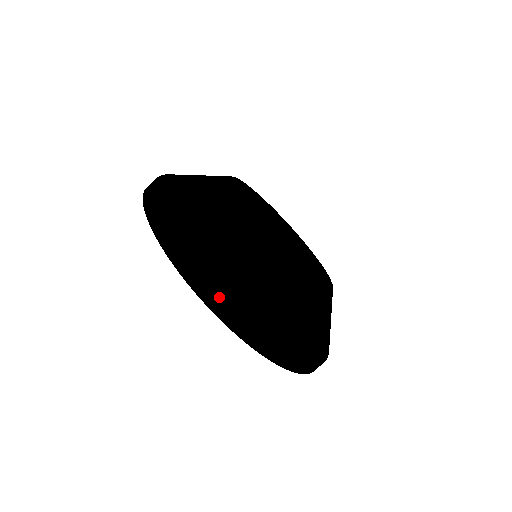
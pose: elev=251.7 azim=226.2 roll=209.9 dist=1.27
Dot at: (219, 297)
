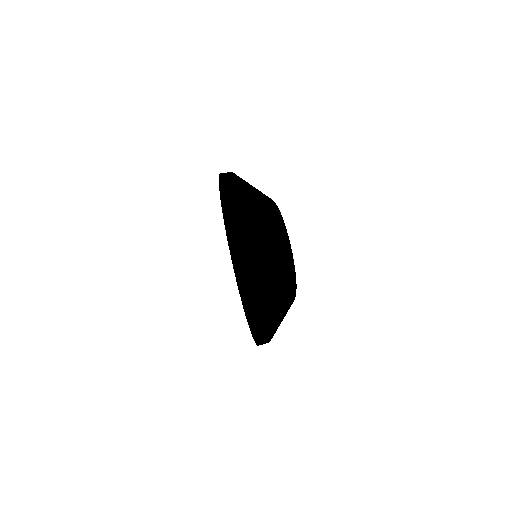
Dot at: (254, 248)
